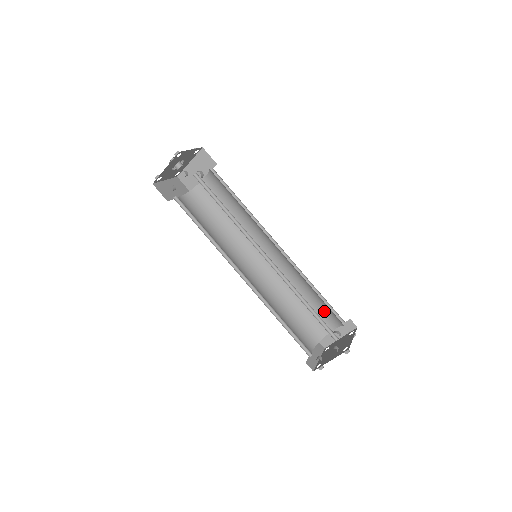
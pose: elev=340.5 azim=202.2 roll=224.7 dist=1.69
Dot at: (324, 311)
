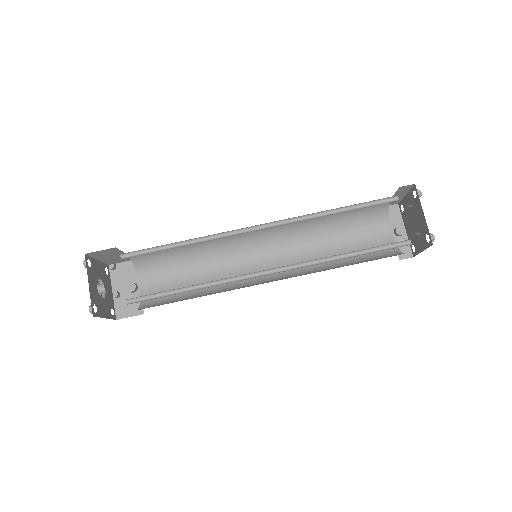
Dot at: (363, 230)
